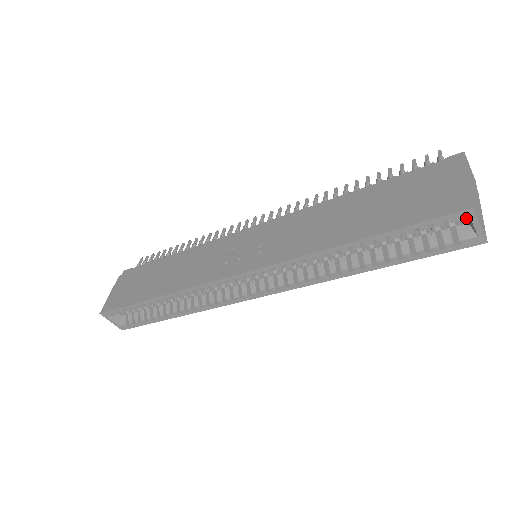
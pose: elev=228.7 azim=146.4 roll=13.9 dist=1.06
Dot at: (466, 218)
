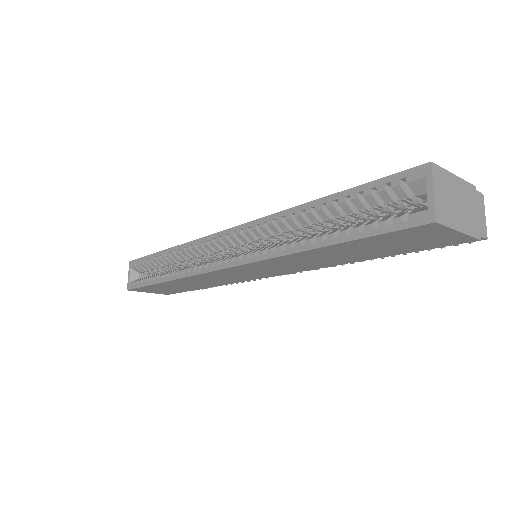
Dot at: (422, 177)
